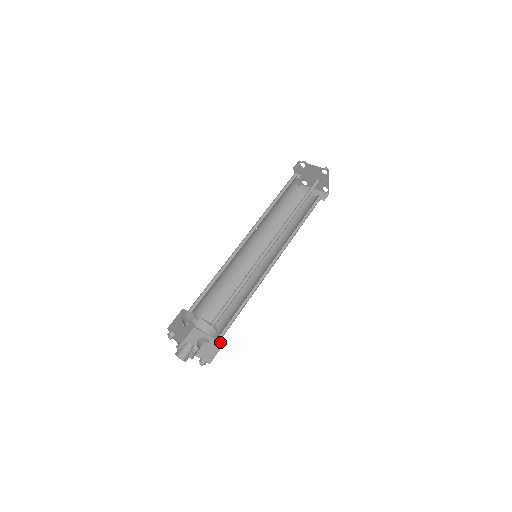
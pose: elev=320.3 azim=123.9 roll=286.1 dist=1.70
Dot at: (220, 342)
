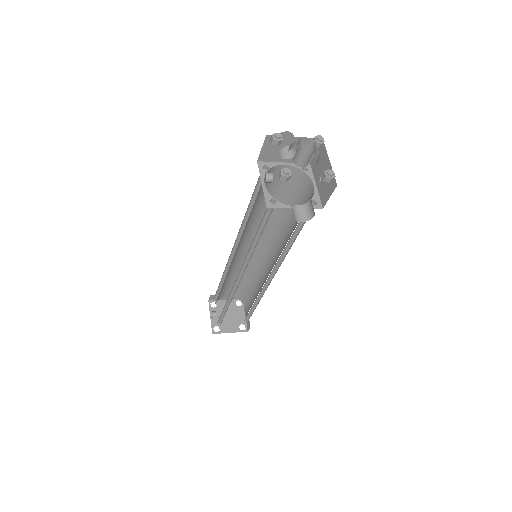
Dot at: (316, 208)
